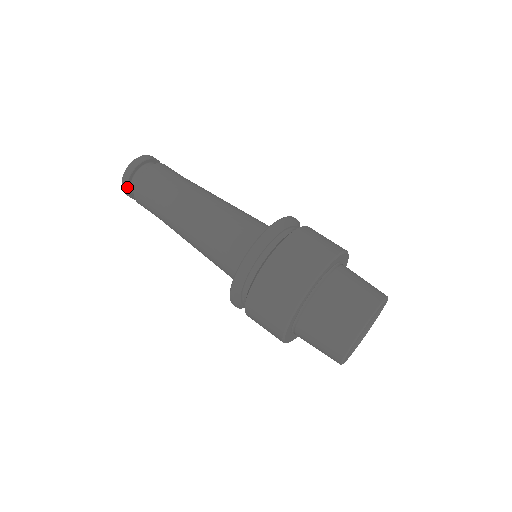
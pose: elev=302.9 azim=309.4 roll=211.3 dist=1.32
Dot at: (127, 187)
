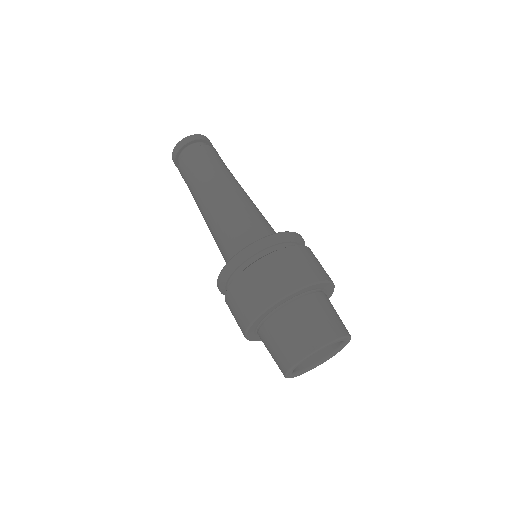
Dot at: (175, 156)
